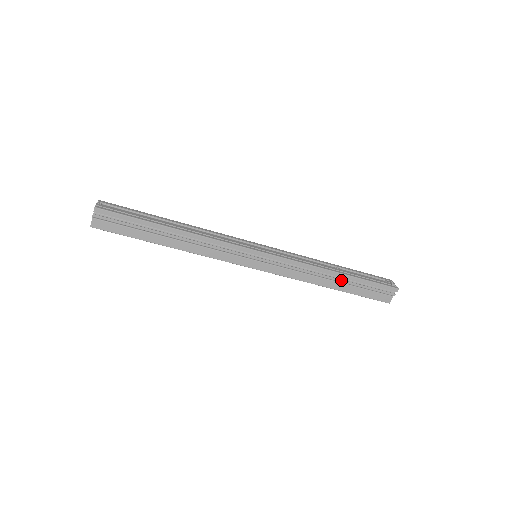
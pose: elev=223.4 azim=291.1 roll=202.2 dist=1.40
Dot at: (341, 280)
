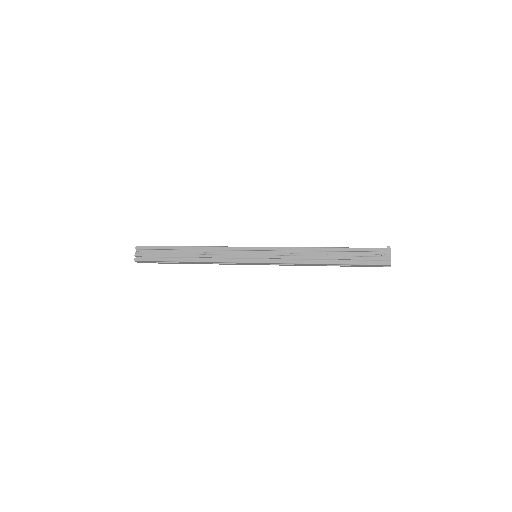
Dot at: (331, 265)
